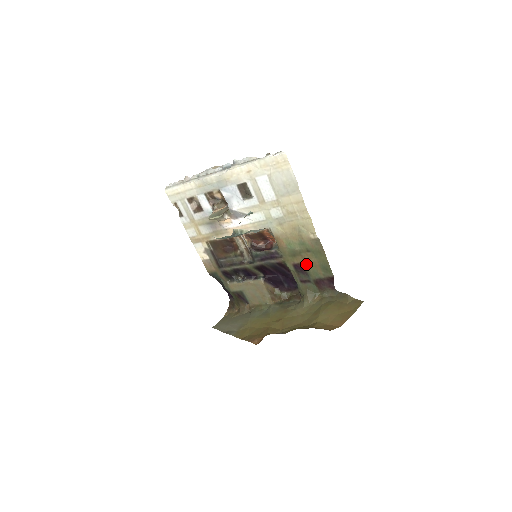
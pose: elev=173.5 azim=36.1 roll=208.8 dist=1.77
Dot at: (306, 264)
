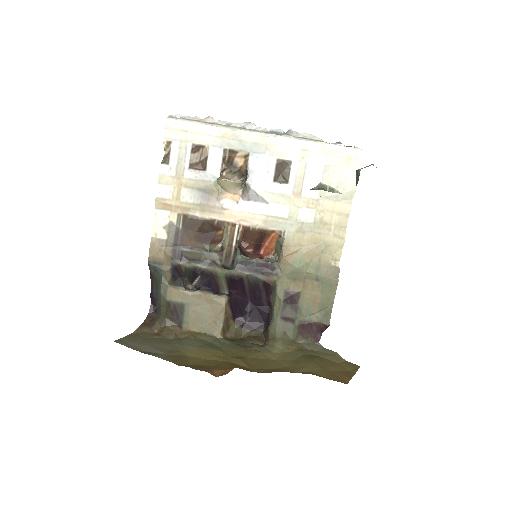
Dot at: (303, 296)
